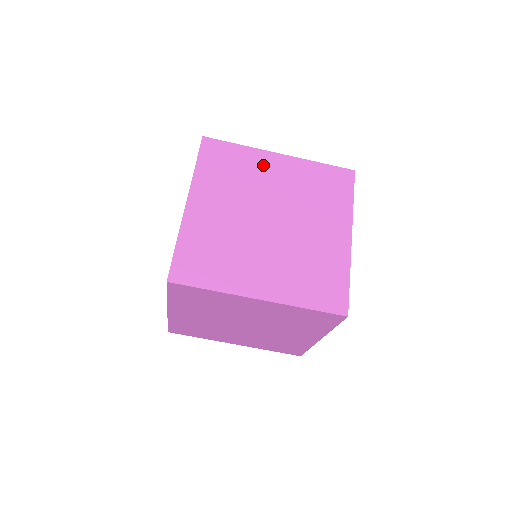
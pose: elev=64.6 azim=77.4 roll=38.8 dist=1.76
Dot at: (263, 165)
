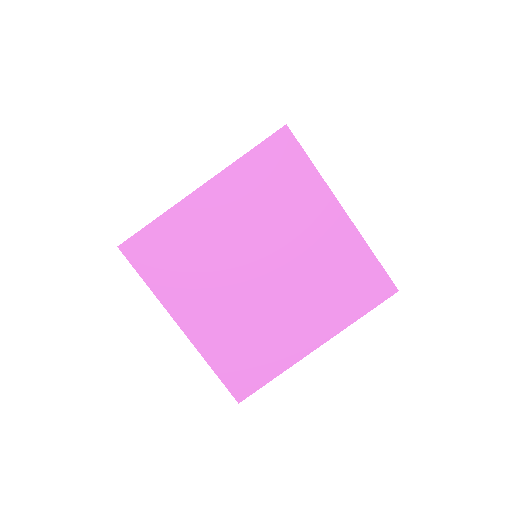
Dot at: occluded
